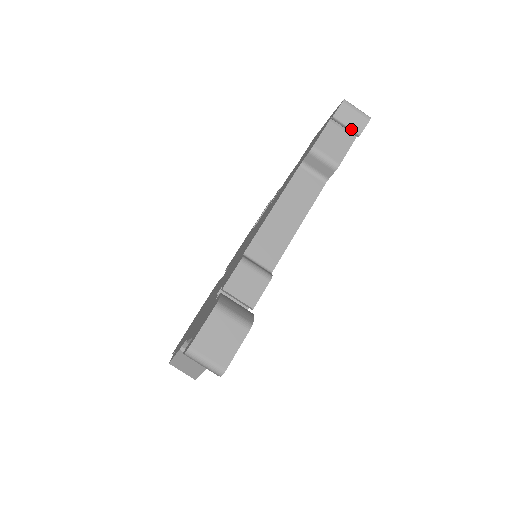
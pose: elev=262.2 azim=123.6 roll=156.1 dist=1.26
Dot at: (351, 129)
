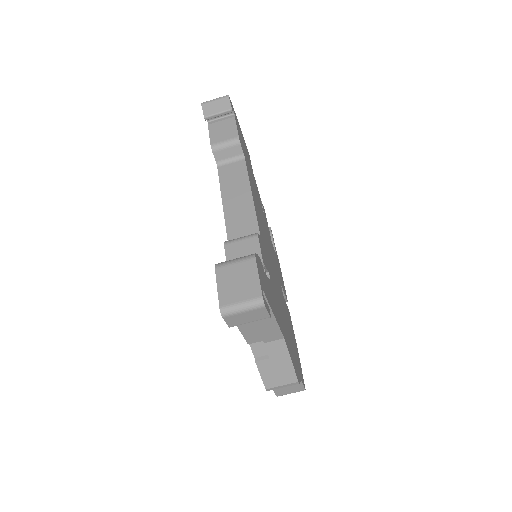
Dot at: (223, 112)
